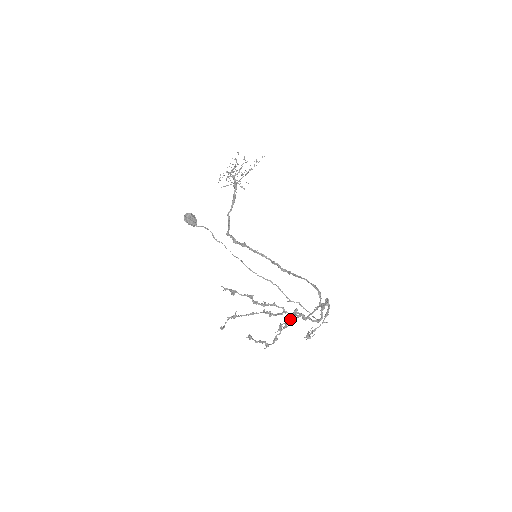
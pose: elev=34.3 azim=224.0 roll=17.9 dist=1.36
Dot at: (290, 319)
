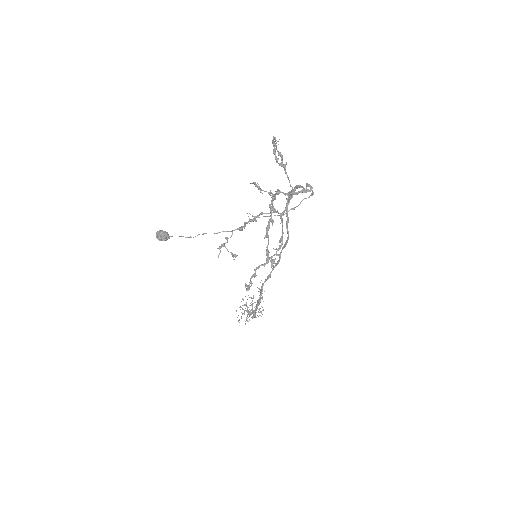
Dot at: (274, 195)
